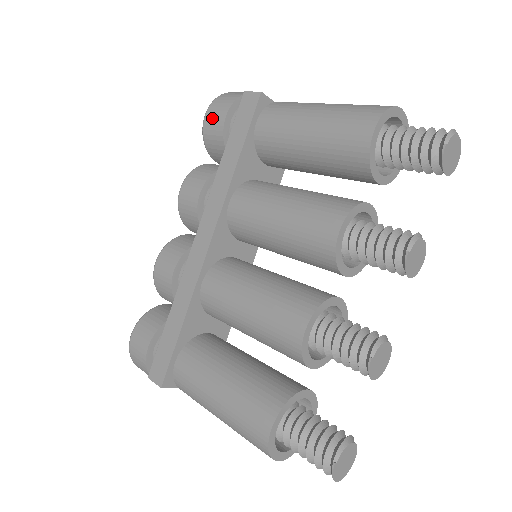
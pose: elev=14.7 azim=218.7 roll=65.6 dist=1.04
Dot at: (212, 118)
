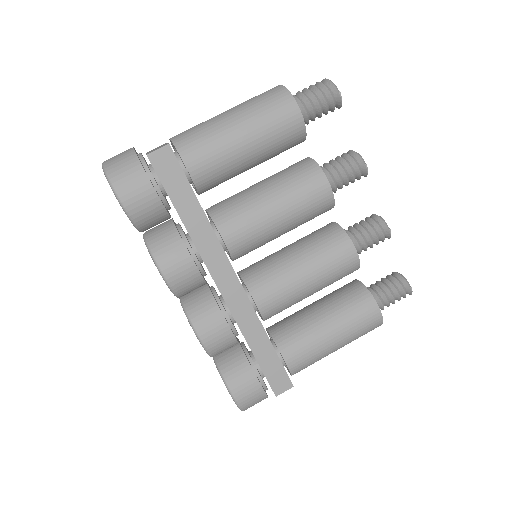
Dot at: (136, 199)
